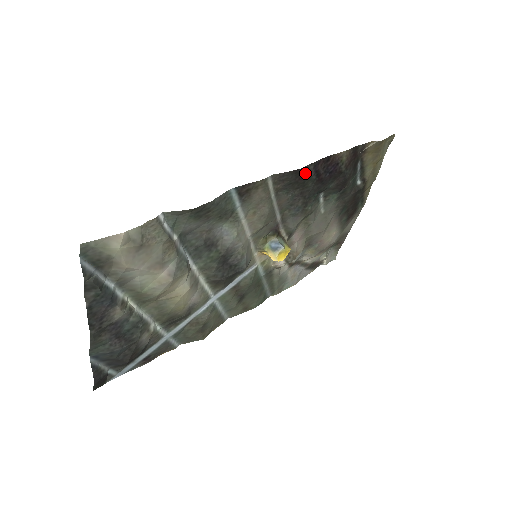
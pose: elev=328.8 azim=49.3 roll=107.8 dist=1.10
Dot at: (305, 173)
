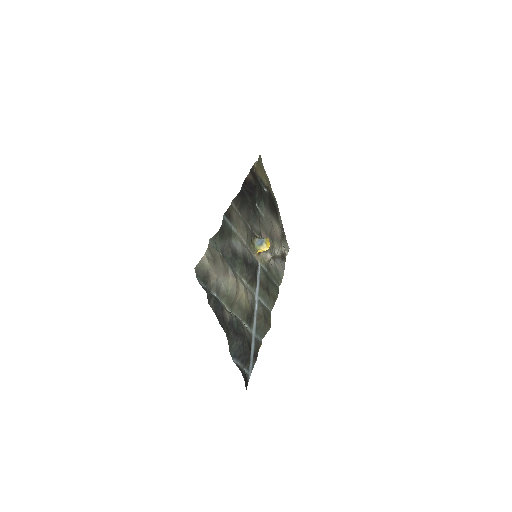
Dot at: (243, 193)
